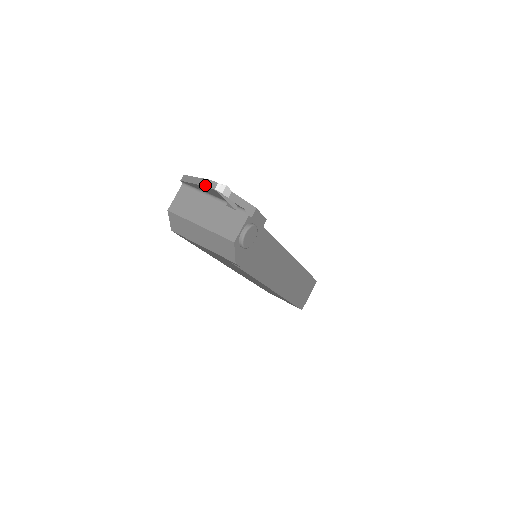
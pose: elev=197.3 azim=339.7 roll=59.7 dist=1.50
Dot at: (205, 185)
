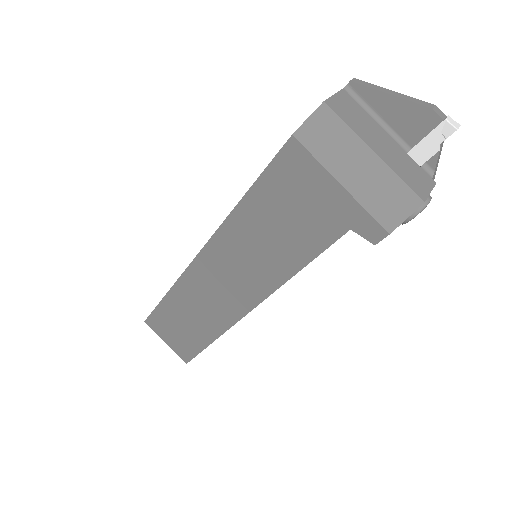
Dot at: (427, 105)
